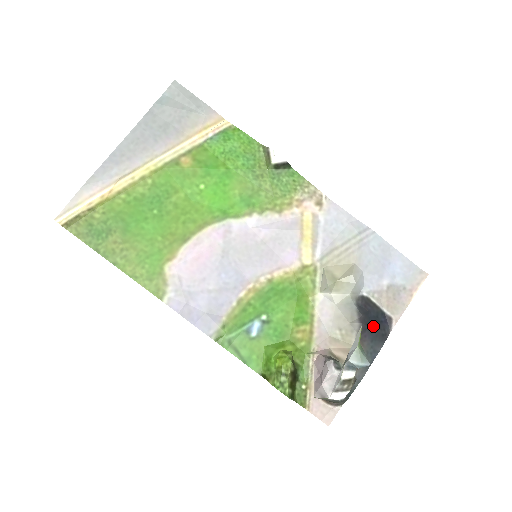
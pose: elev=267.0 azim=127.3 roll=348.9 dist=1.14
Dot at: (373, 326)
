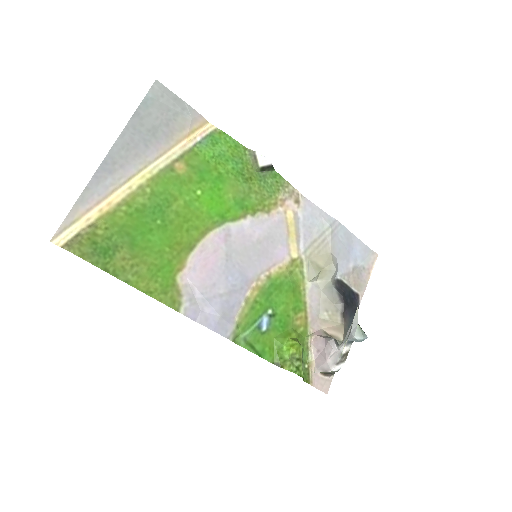
Dot at: (349, 304)
